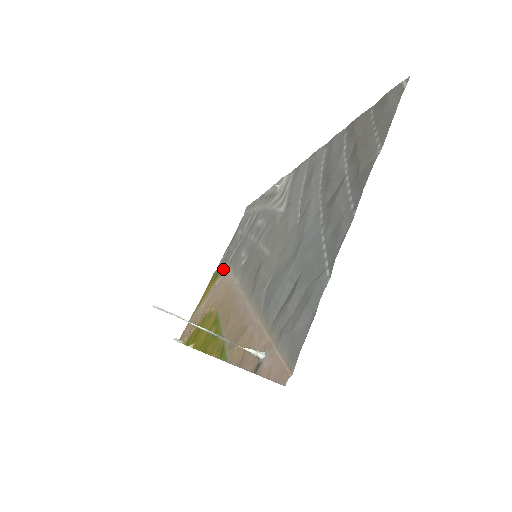
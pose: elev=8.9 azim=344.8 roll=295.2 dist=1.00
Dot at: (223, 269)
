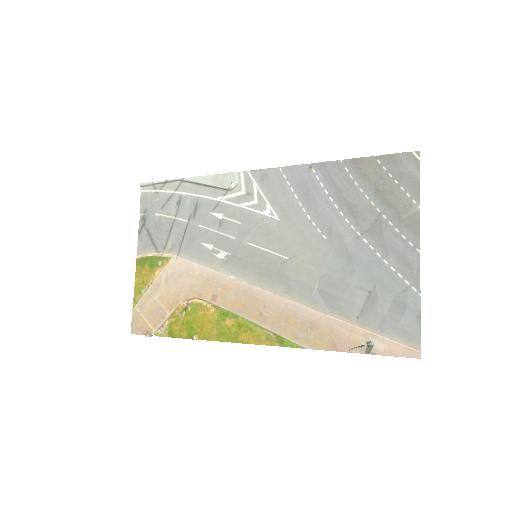
Dot at: (167, 258)
